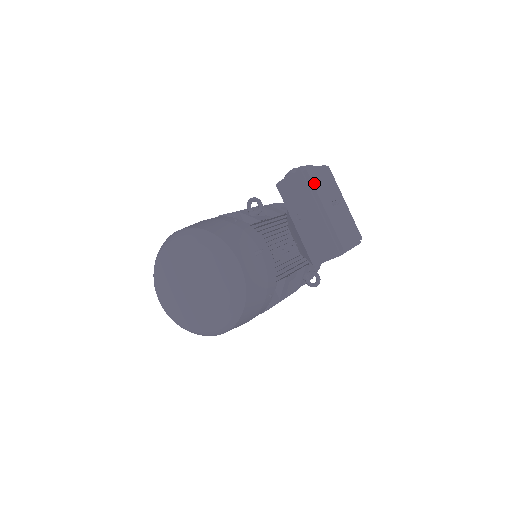
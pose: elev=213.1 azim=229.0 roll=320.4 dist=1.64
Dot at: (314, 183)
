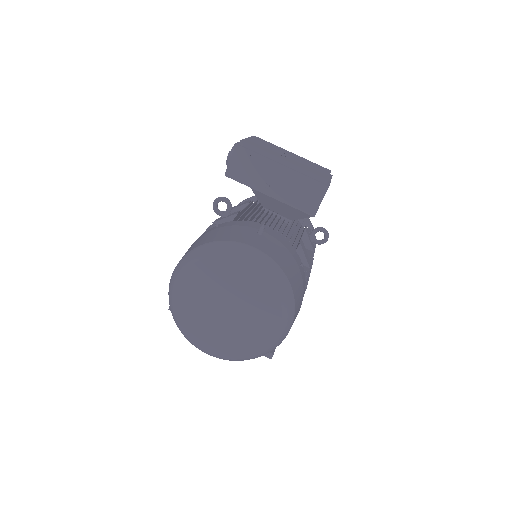
Dot at: (257, 147)
